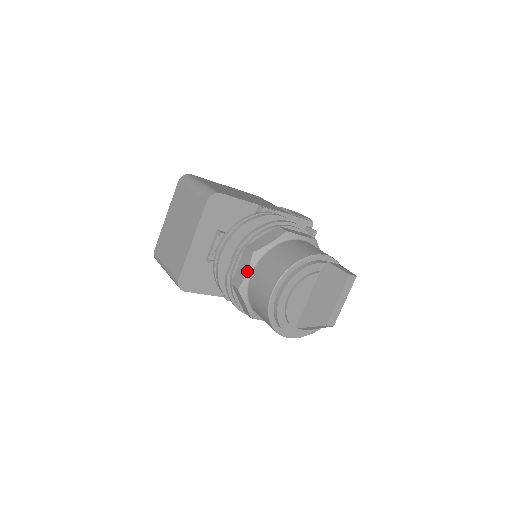
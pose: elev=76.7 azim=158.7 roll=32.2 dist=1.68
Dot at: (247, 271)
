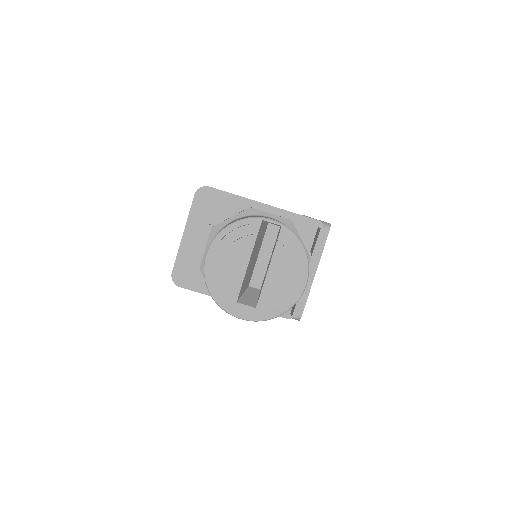
Dot at: (206, 247)
